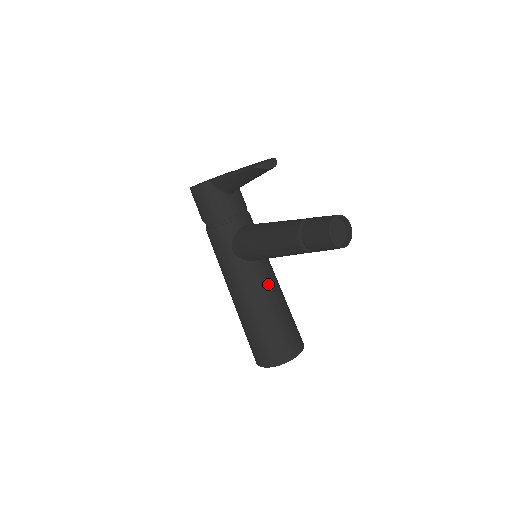
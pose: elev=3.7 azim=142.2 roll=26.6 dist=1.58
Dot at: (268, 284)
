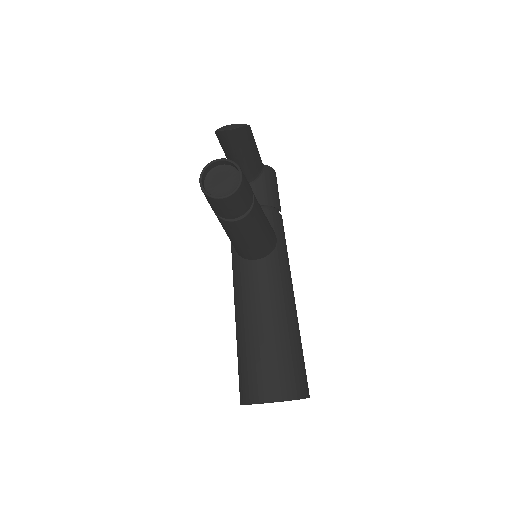
Dot at: (260, 293)
